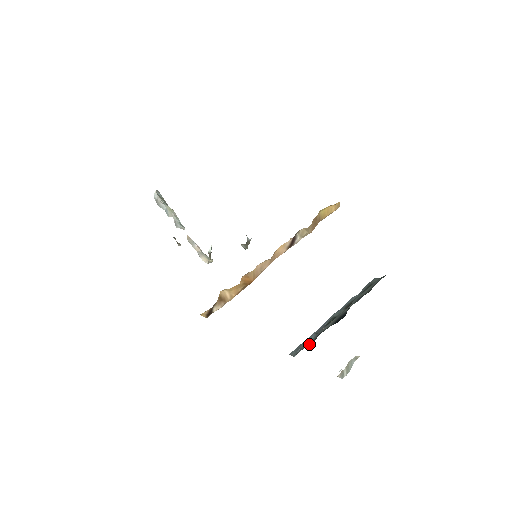
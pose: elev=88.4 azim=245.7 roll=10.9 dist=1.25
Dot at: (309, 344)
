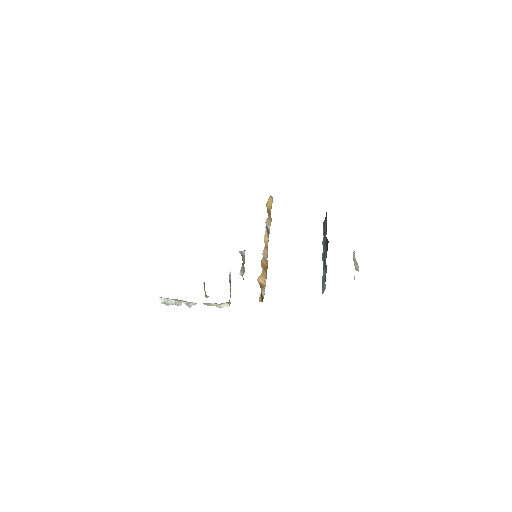
Dot at: occluded
